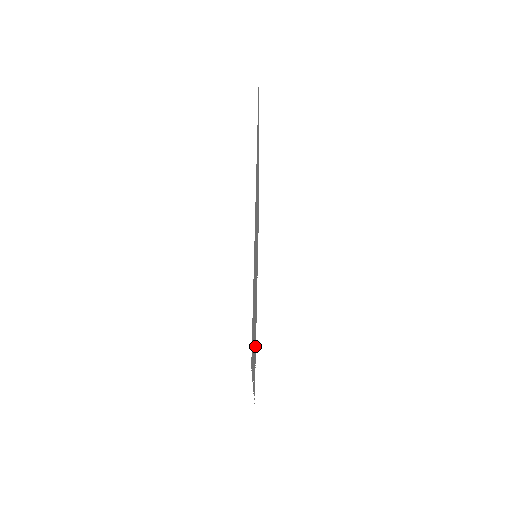
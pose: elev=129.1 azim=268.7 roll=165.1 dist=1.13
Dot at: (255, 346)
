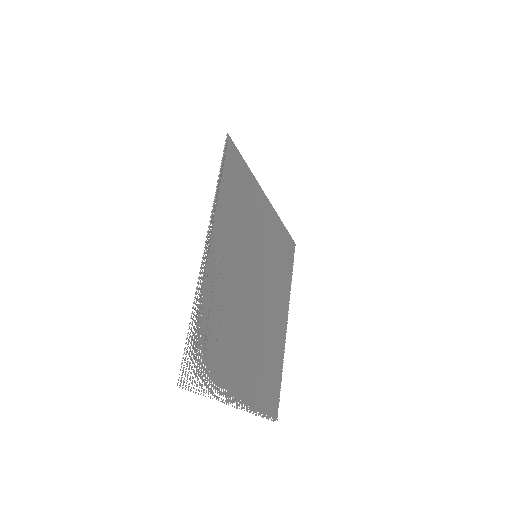
Dot at: (219, 344)
